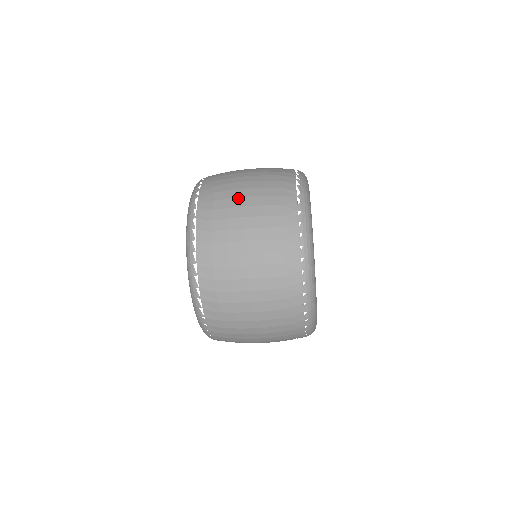
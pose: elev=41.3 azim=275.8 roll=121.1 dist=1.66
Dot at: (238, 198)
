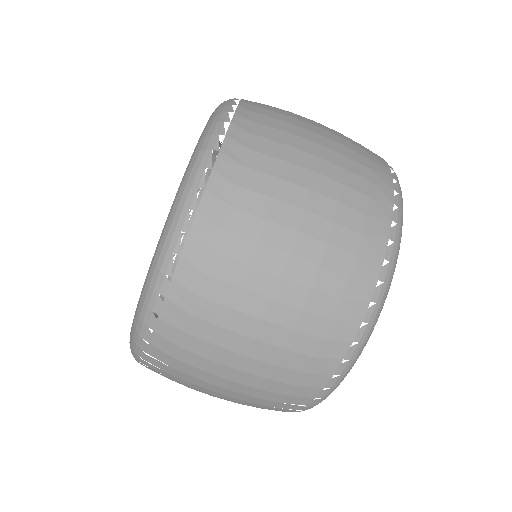
Dot at: (308, 123)
